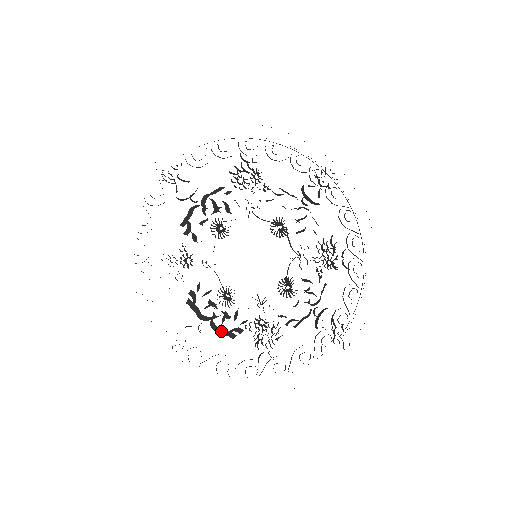
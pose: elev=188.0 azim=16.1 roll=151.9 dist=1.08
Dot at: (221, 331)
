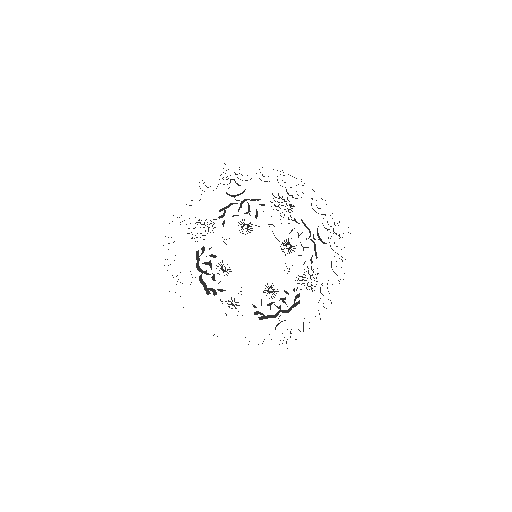
Dot at: (291, 308)
